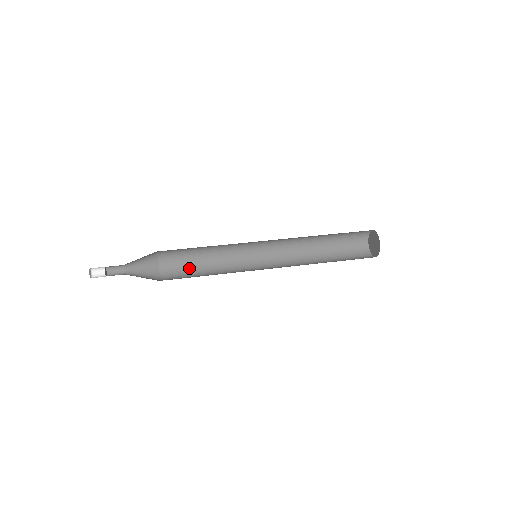
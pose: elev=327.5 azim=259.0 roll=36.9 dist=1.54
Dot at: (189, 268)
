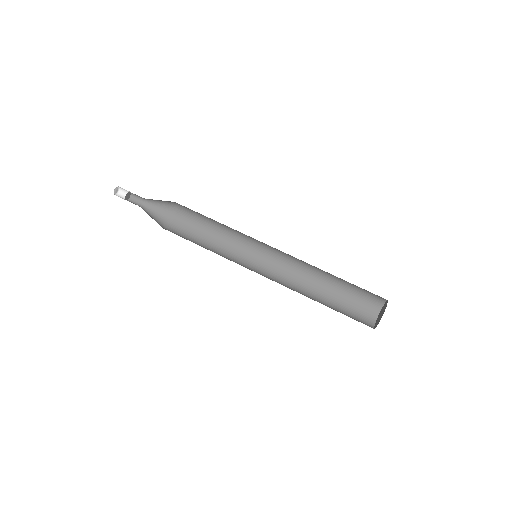
Dot at: (197, 233)
